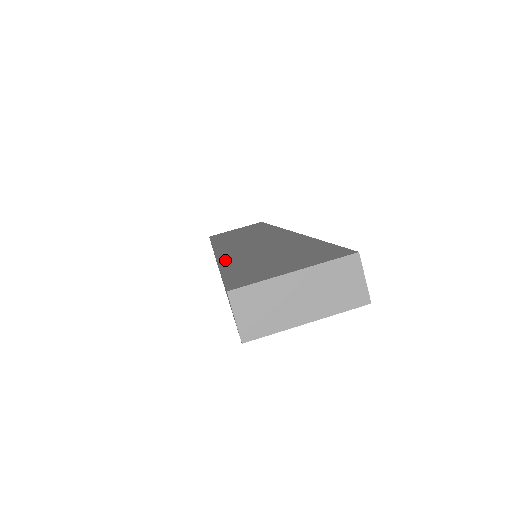
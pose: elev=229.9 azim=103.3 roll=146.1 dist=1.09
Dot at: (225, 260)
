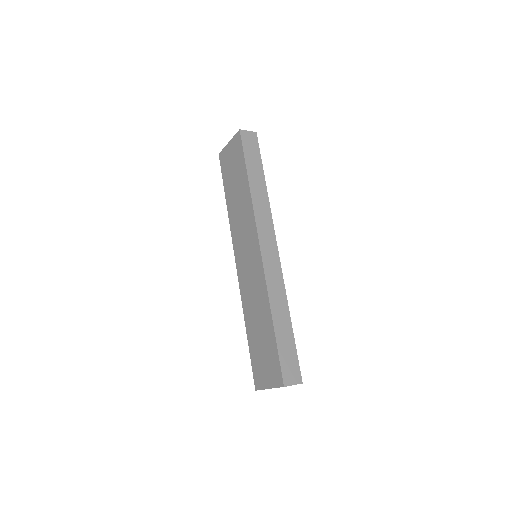
Dot at: (245, 312)
